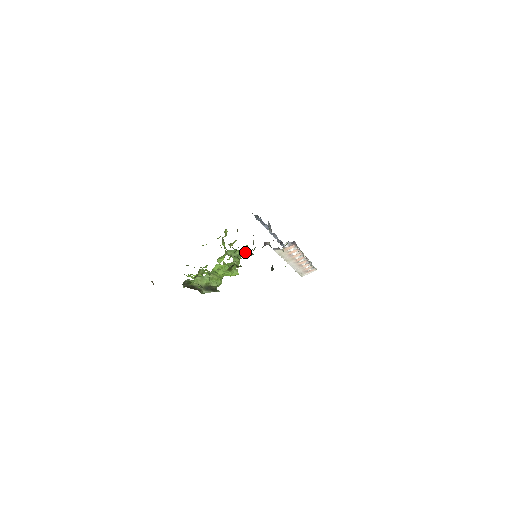
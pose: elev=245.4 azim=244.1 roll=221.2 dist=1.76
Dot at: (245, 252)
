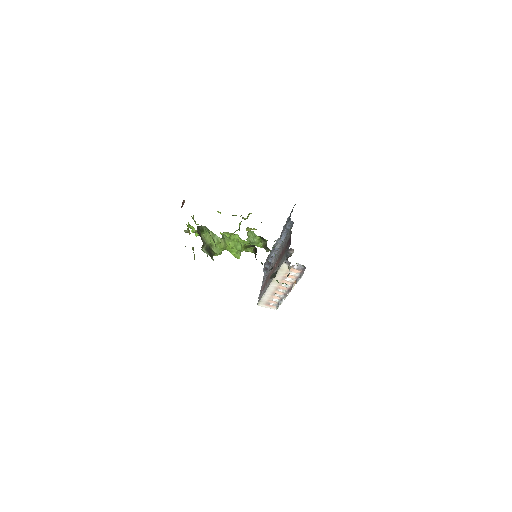
Dot at: (264, 244)
